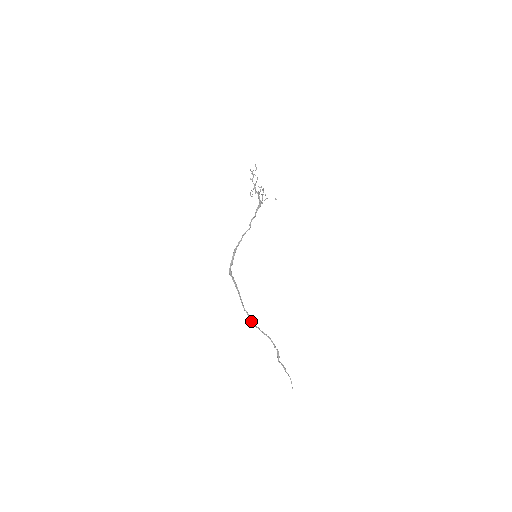
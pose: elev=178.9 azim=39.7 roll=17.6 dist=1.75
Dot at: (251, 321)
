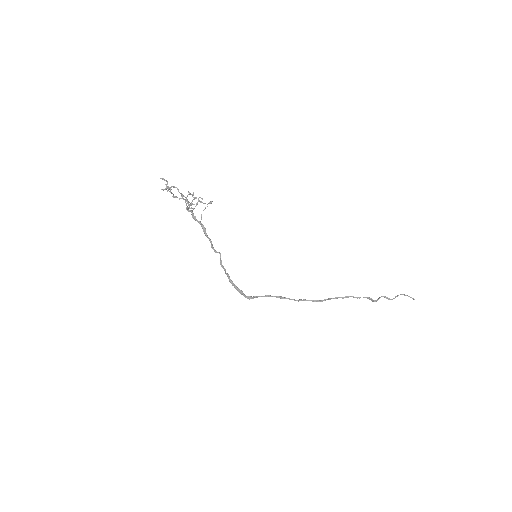
Dot at: occluded
